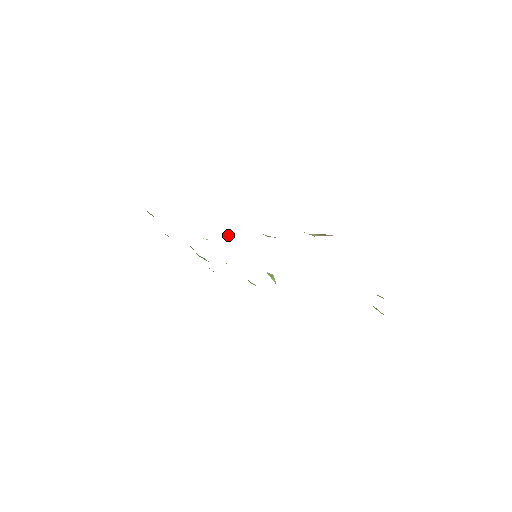
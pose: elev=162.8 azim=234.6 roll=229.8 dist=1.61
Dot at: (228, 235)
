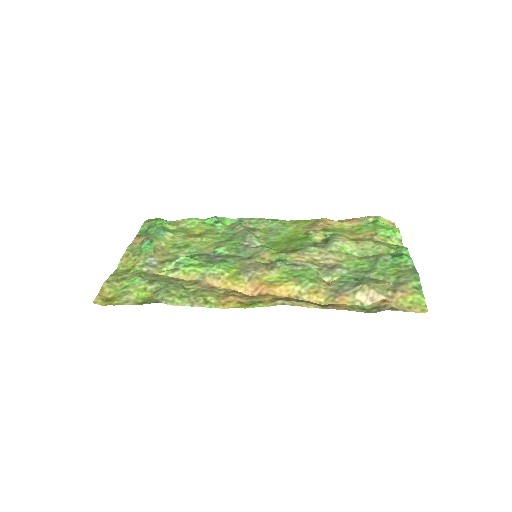
Dot at: (239, 292)
